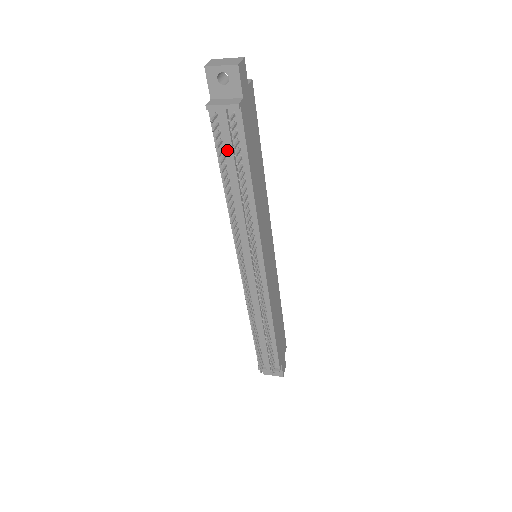
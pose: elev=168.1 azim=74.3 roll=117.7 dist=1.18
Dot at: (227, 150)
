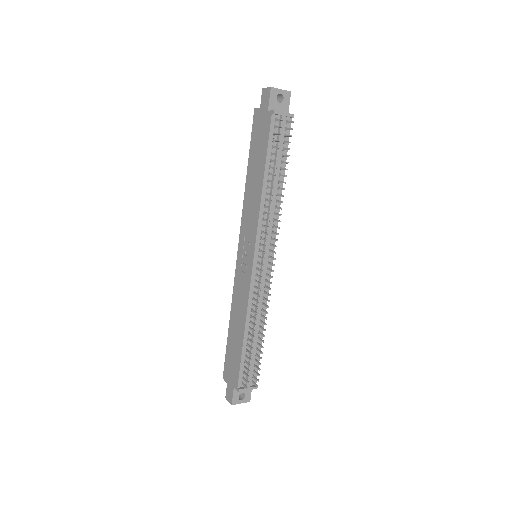
Dot at: occluded
